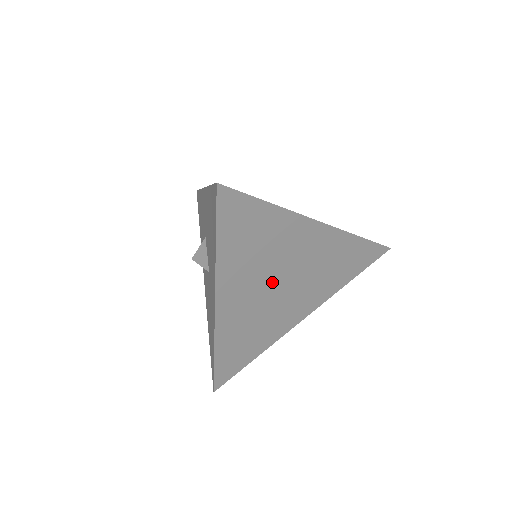
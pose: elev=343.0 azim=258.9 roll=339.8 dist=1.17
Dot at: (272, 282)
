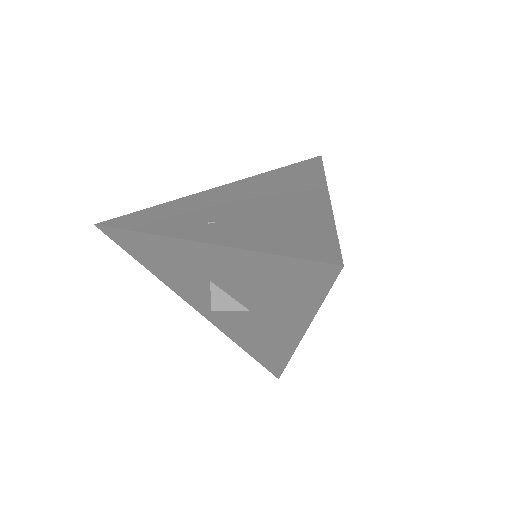
Dot at: occluded
